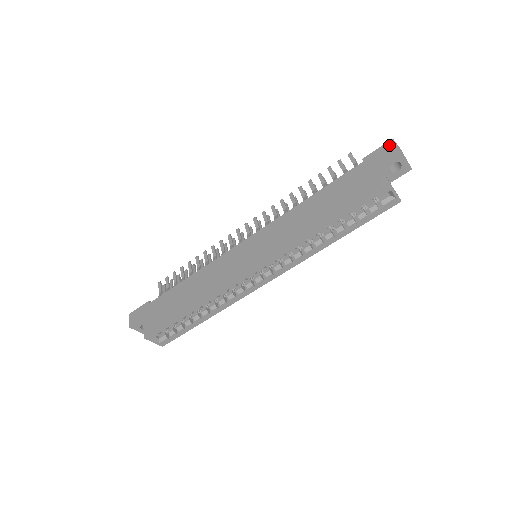
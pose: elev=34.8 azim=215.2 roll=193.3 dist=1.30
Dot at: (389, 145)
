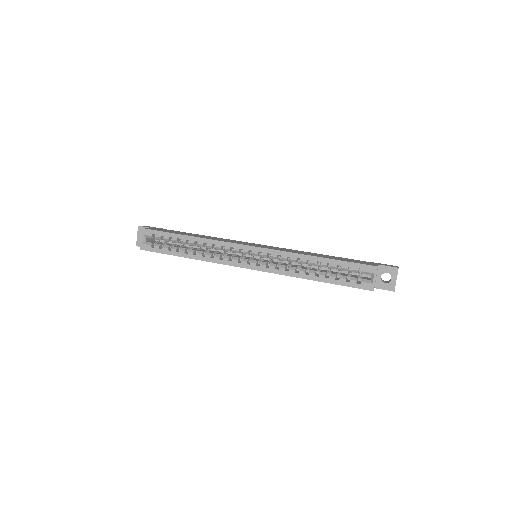
Dot at: occluded
